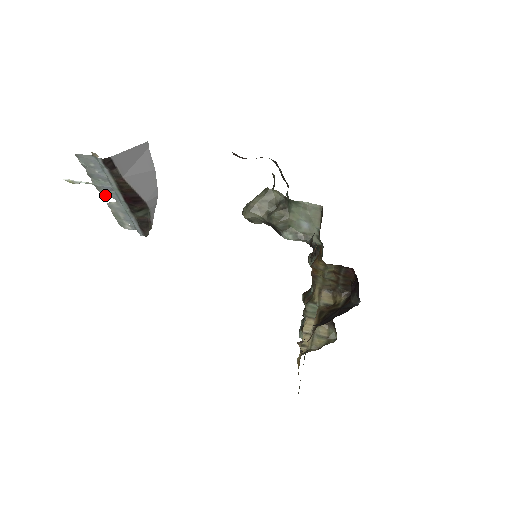
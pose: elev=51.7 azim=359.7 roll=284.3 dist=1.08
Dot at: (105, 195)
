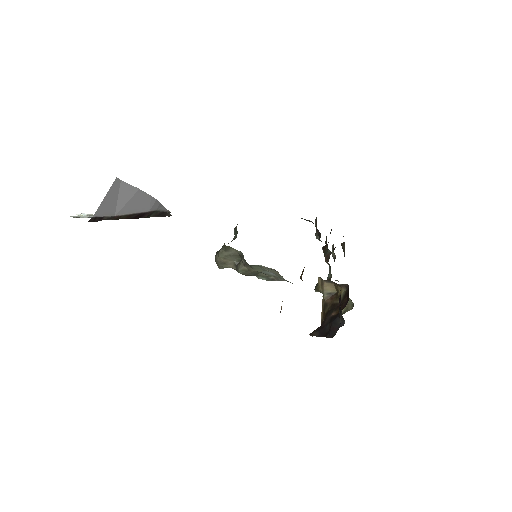
Dot at: occluded
